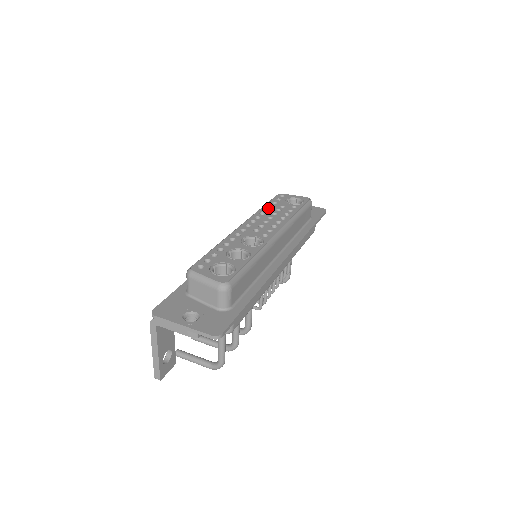
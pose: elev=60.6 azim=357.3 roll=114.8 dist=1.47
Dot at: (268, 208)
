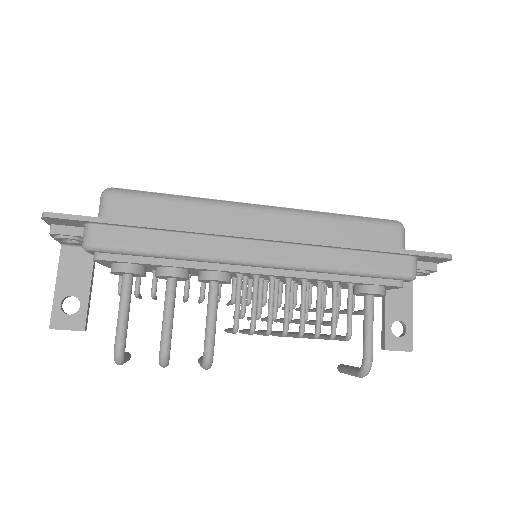
Dot at: occluded
